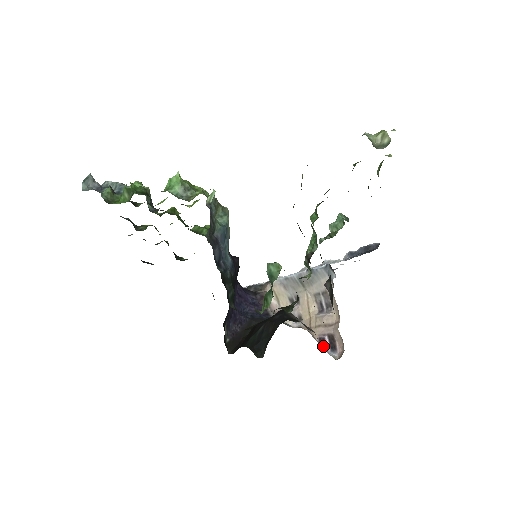
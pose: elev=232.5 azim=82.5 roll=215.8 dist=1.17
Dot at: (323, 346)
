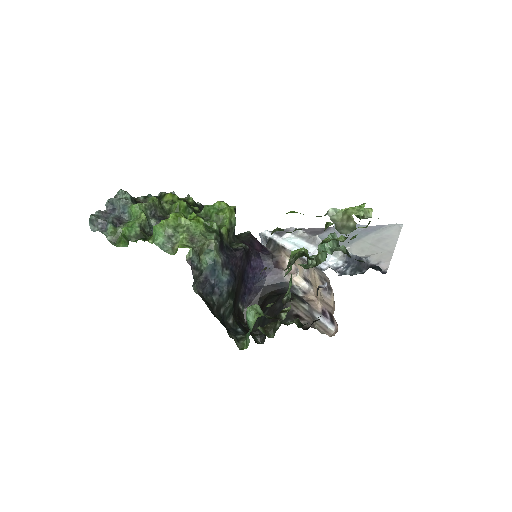
Dot at: (325, 317)
